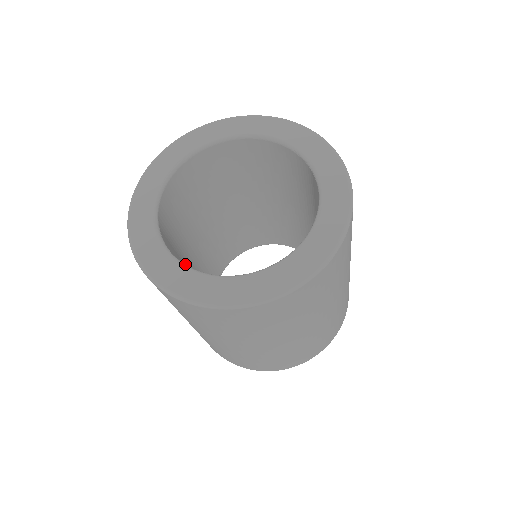
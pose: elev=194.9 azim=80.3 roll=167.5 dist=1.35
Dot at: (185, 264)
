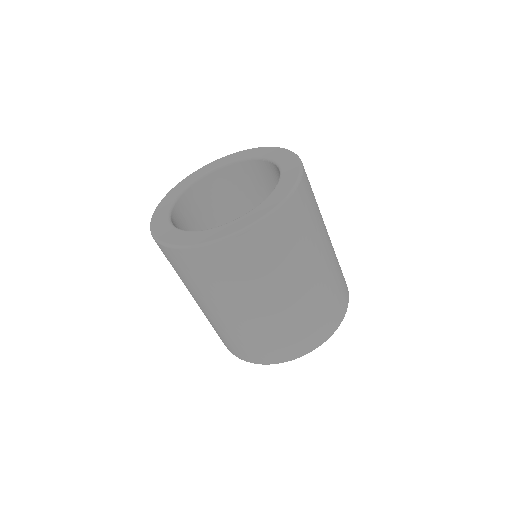
Dot at: (194, 231)
